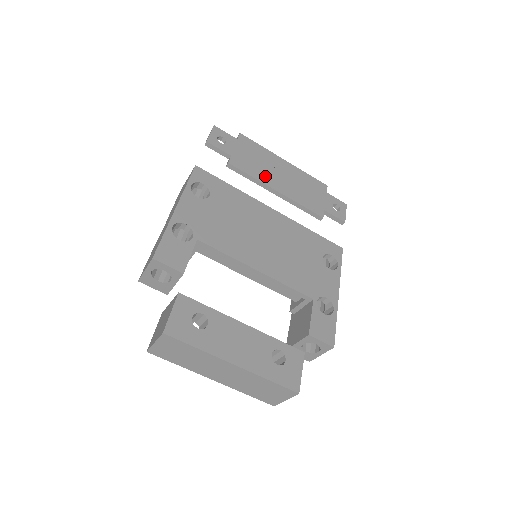
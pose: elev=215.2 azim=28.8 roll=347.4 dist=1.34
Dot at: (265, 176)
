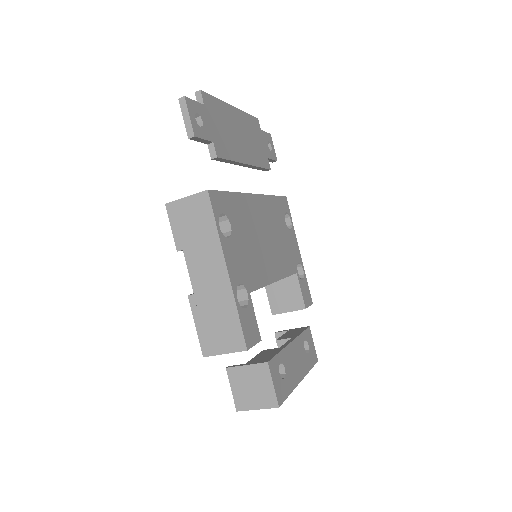
Dot at: (236, 149)
